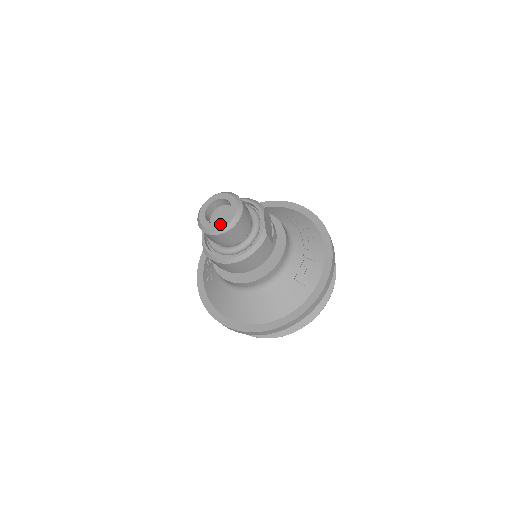
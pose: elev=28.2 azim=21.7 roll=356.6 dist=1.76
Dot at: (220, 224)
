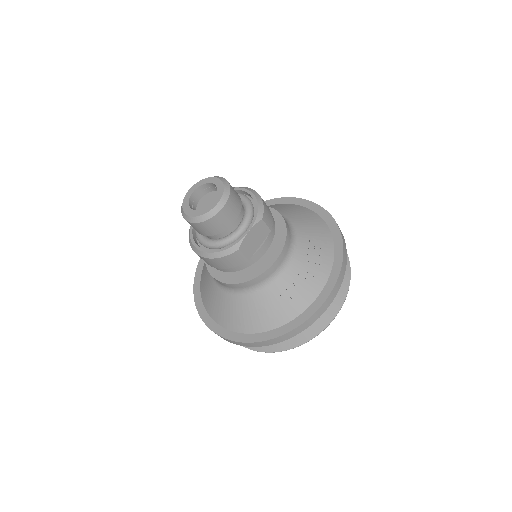
Dot at: (192, 211)
